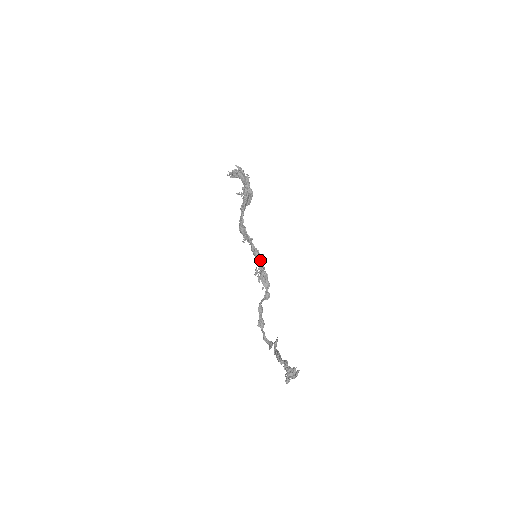
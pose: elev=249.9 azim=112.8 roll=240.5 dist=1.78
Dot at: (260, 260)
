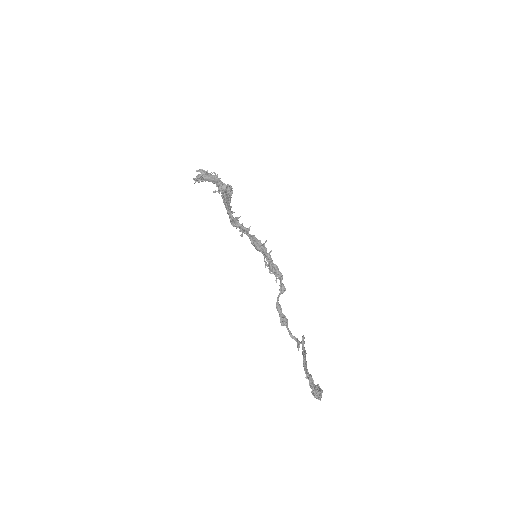
Dot at: (263, 253)
